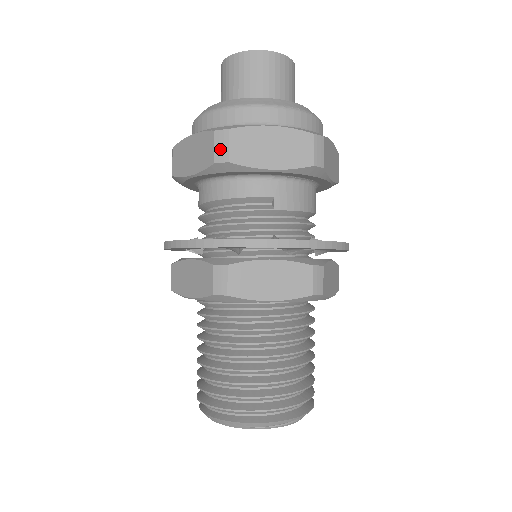
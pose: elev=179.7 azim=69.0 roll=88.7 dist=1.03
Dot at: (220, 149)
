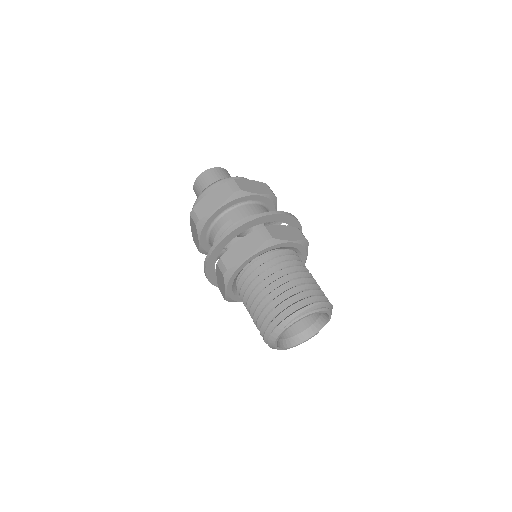
Dot at: (194, 218)
